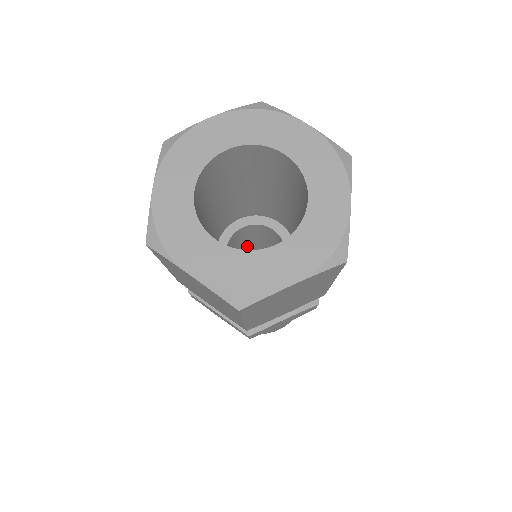
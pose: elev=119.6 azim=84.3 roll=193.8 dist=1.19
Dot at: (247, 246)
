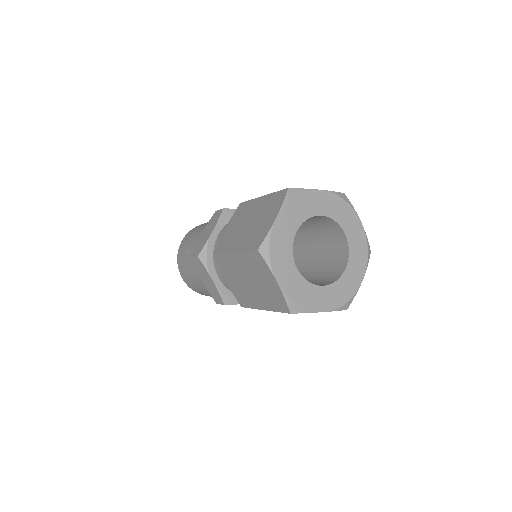
Dot at: occluded
